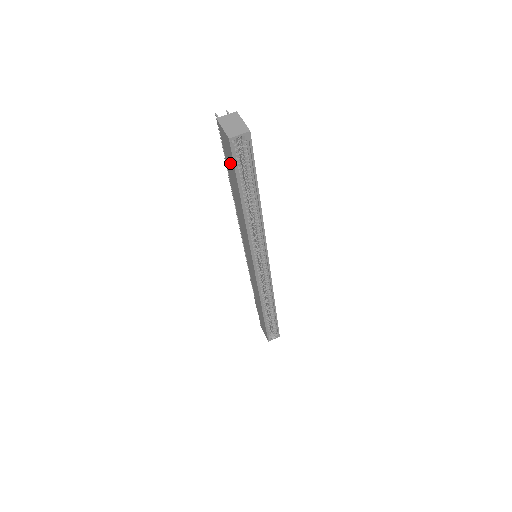
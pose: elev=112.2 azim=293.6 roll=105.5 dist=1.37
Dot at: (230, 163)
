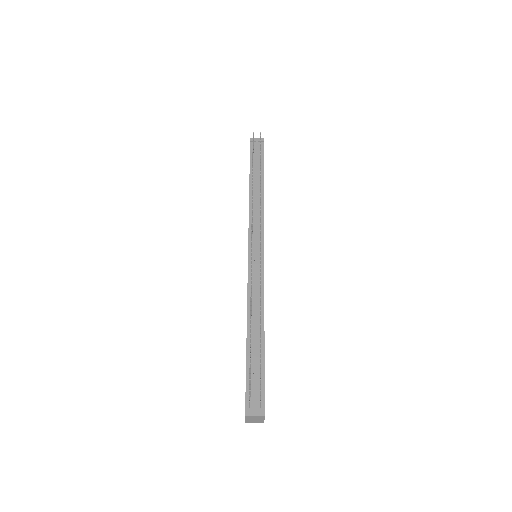
Dot at: occluded
